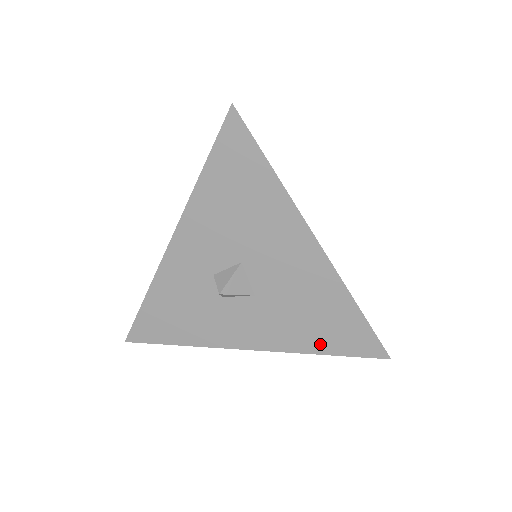
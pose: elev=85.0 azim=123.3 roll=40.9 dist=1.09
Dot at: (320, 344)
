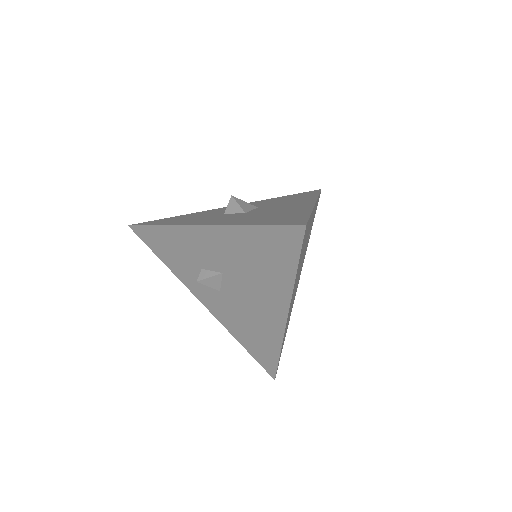
Dot at: (257, 222)
